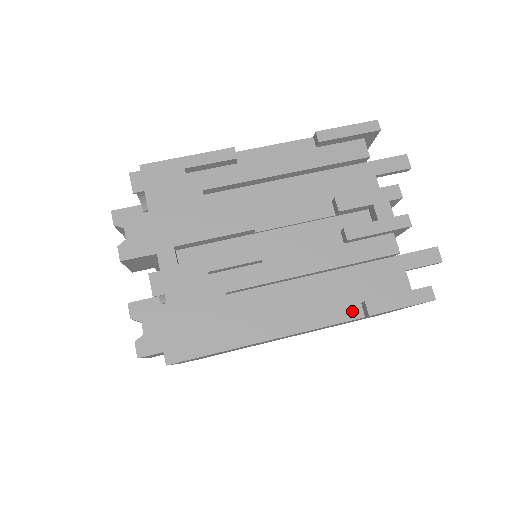
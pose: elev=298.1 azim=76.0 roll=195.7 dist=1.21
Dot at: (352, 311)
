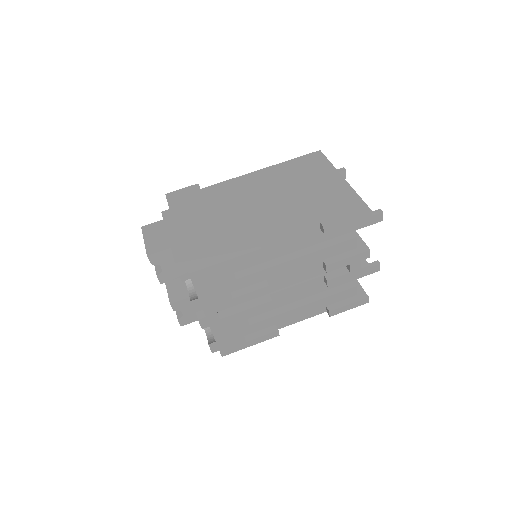
Dot at: (320, 311)
